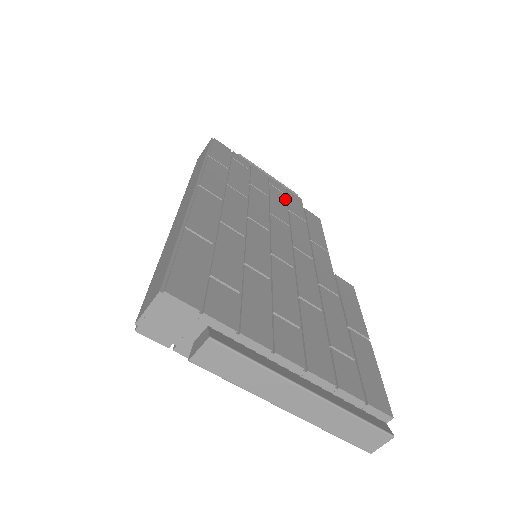
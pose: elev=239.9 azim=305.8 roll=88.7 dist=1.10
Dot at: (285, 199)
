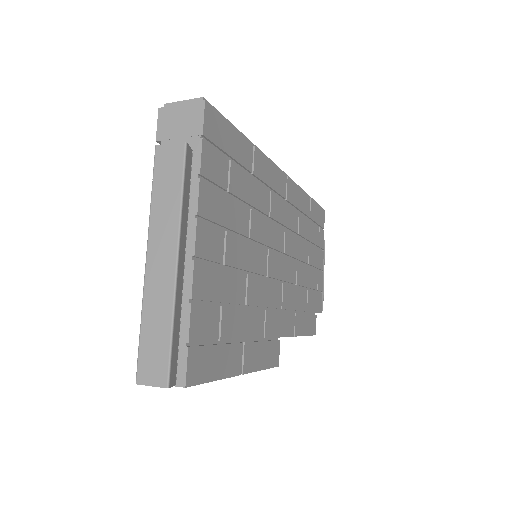
Dot at: (314, 288)
